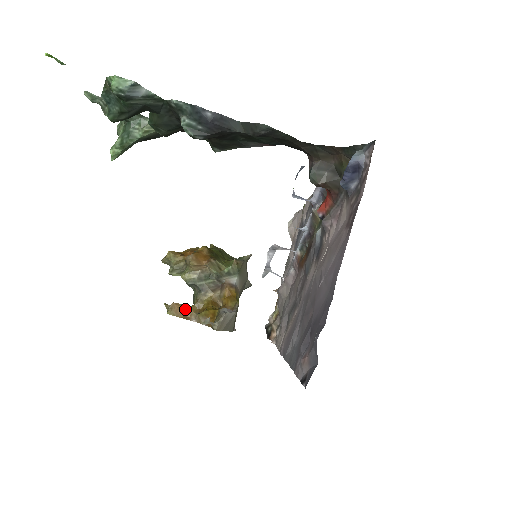
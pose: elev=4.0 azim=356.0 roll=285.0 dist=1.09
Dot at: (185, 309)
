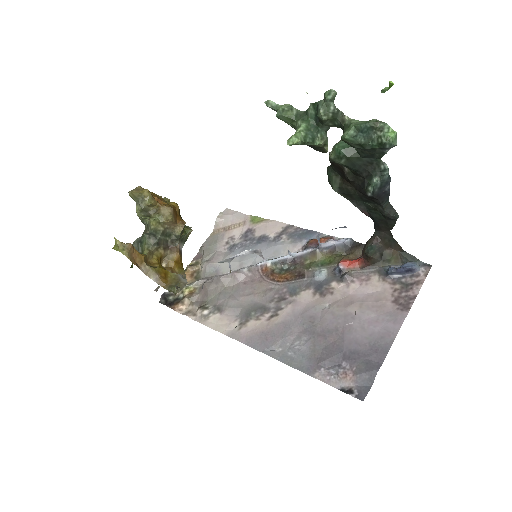
Dot at: (139, 256)
